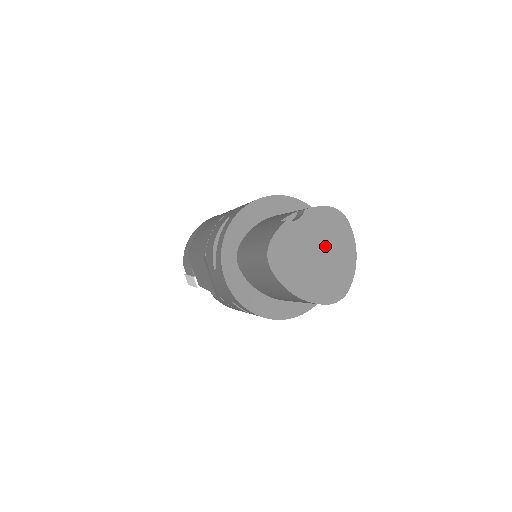
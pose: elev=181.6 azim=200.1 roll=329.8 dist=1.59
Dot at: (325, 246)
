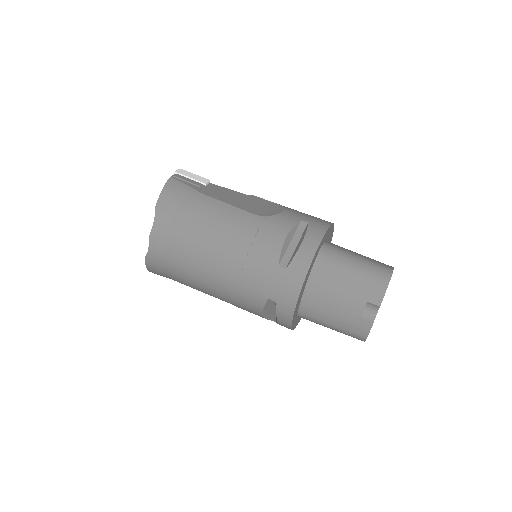
Dot at: occluded
